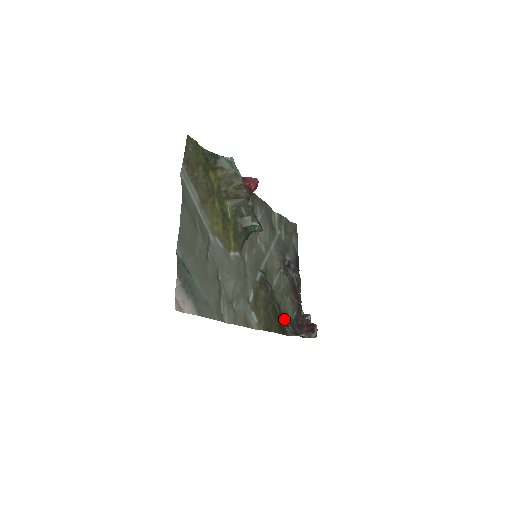
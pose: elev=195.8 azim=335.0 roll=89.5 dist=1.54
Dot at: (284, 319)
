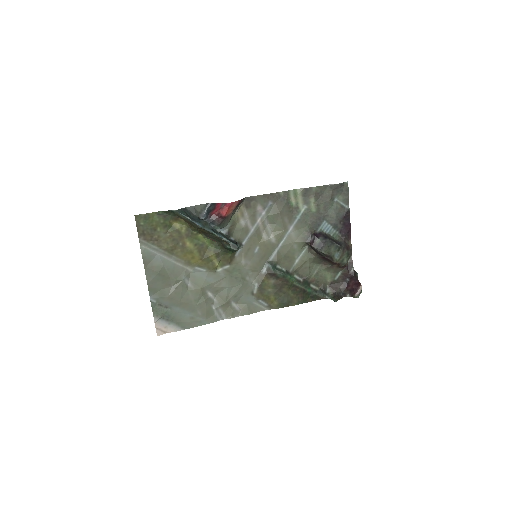
Dot at: (318, 285)
